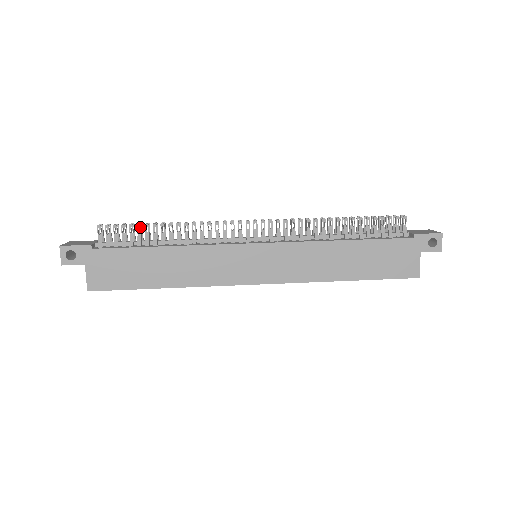
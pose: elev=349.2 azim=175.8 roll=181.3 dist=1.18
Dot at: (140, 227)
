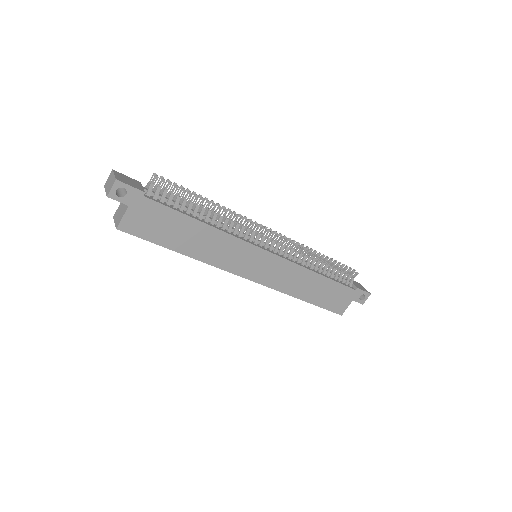
Dot at: (190, 195)
